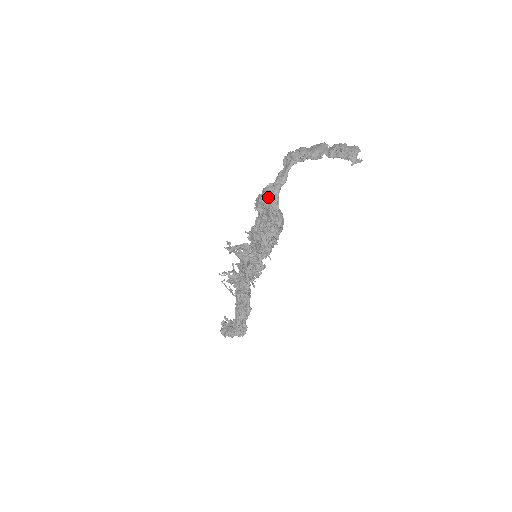
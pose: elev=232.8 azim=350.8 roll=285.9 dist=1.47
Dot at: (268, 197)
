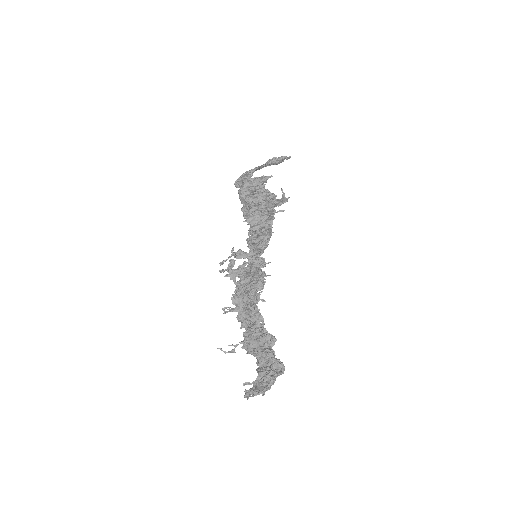
Dot at: occluded
